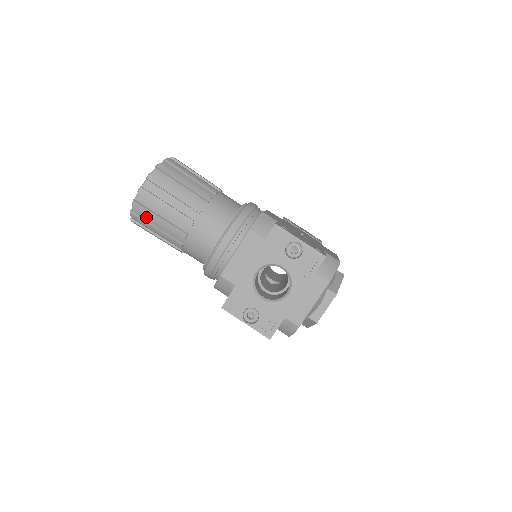
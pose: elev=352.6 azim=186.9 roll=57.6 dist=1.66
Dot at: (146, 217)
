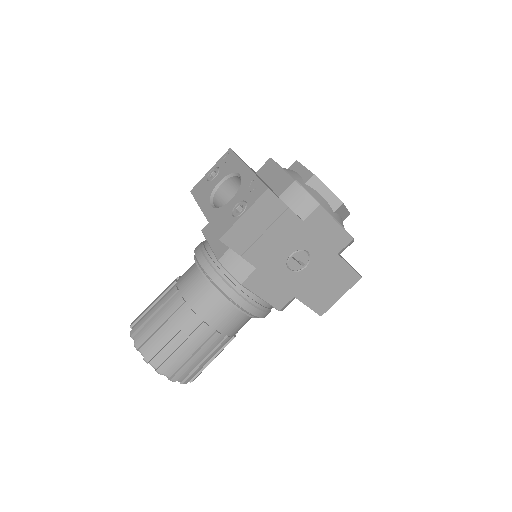
Dot at: (154, 341)
